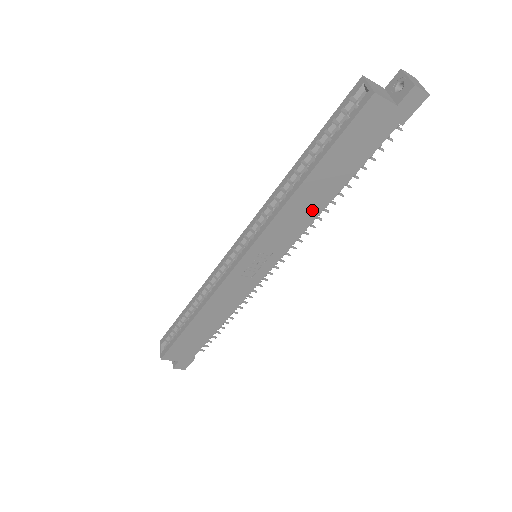
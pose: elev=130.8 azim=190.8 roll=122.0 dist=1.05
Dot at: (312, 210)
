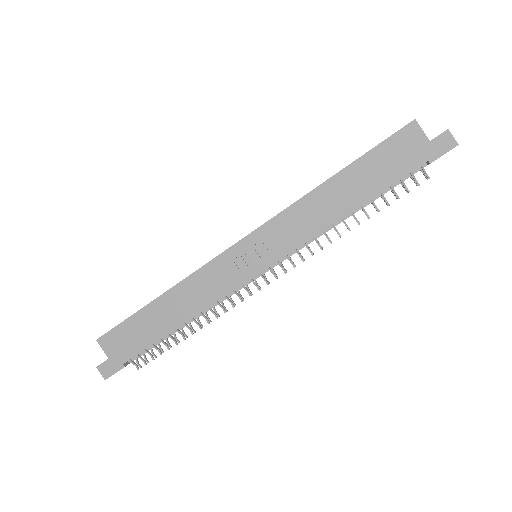
Dot at: (328, 215)
